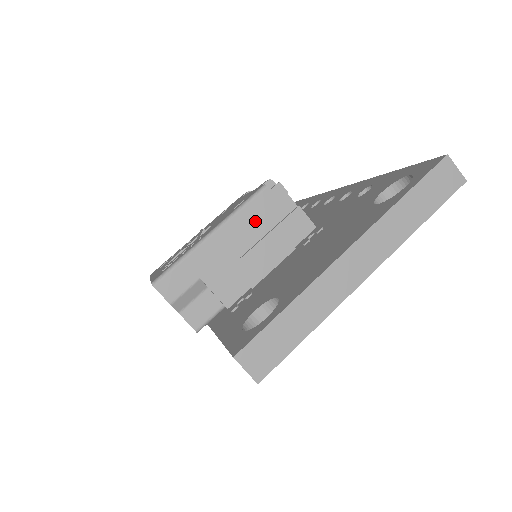
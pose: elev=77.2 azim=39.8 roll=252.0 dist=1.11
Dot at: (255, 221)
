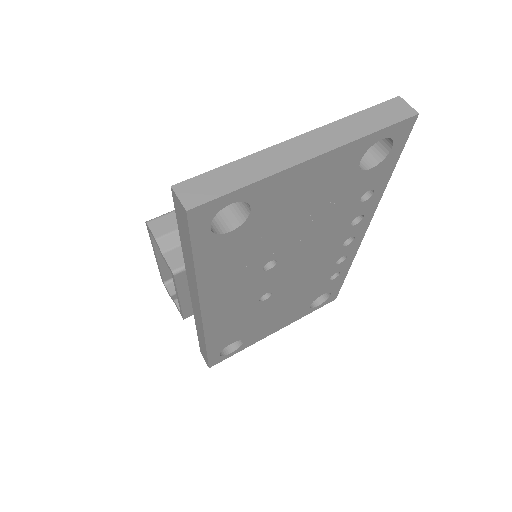
Dot at: occluded
